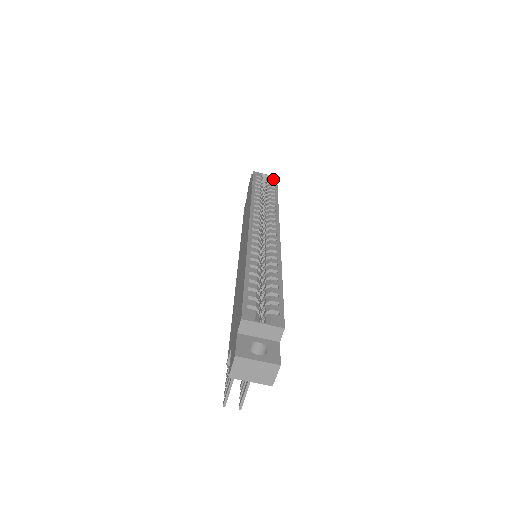
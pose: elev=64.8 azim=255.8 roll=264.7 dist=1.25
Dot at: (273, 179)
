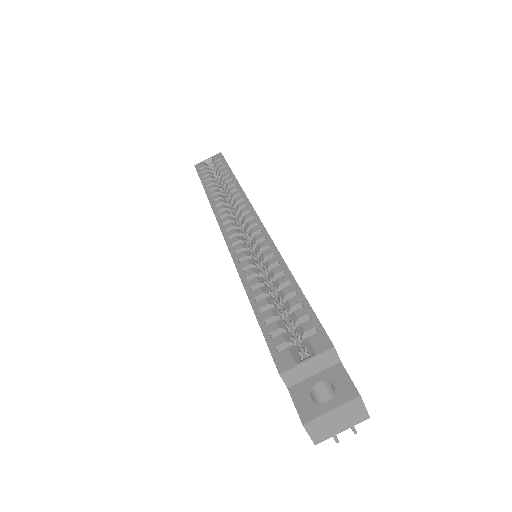
Dot at: (218, 158)
